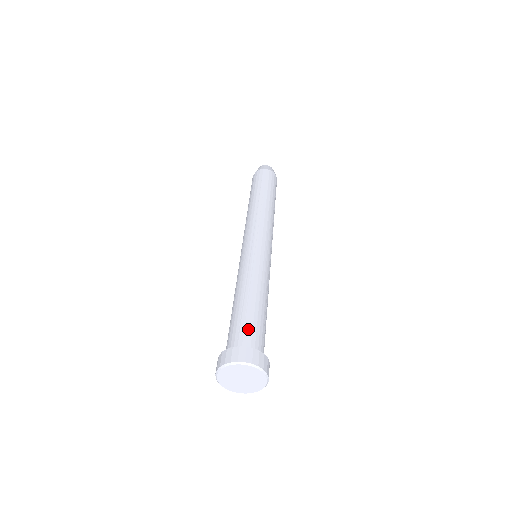
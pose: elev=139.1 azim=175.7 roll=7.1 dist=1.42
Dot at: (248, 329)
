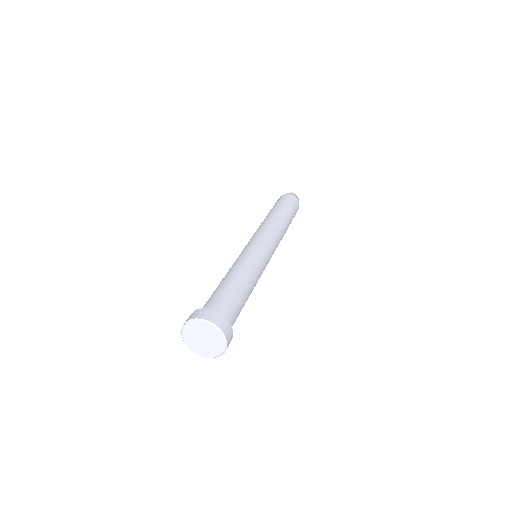
Dot at: (233, 308)
